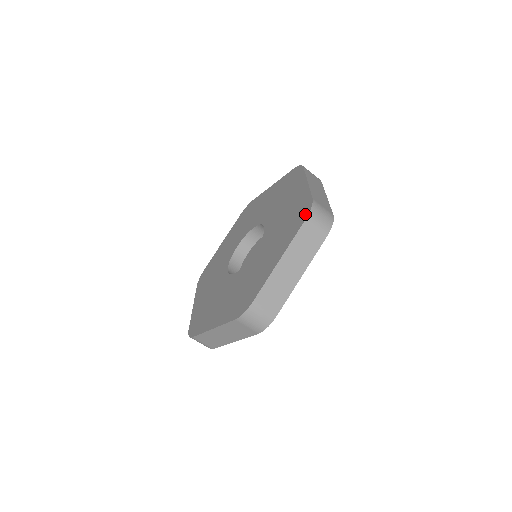
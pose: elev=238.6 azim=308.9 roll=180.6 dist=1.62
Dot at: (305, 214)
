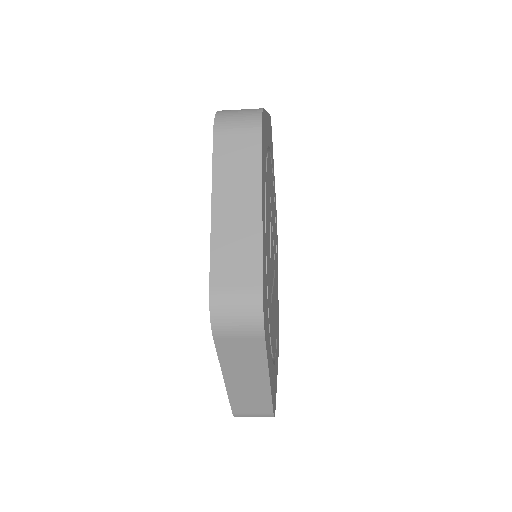
Dot at: occluded
